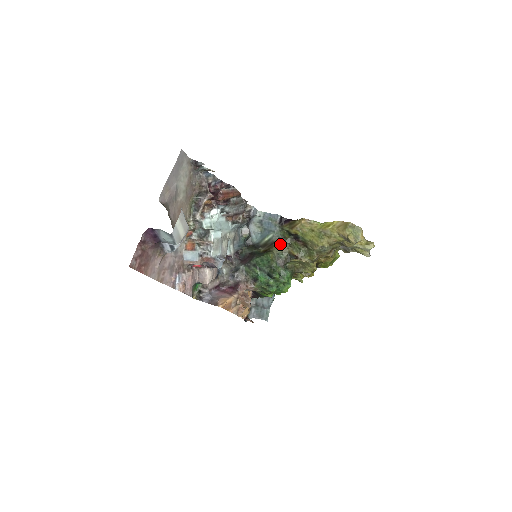
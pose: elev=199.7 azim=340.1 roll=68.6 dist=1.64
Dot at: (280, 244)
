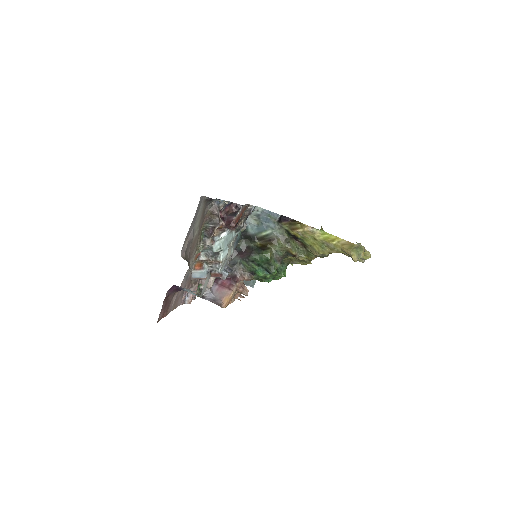
Dot at: (279, 243)
